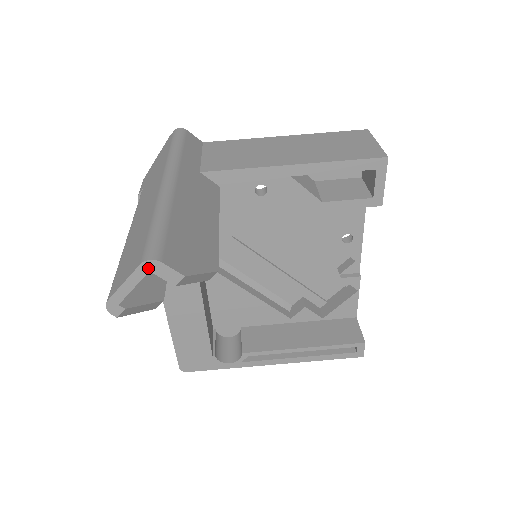
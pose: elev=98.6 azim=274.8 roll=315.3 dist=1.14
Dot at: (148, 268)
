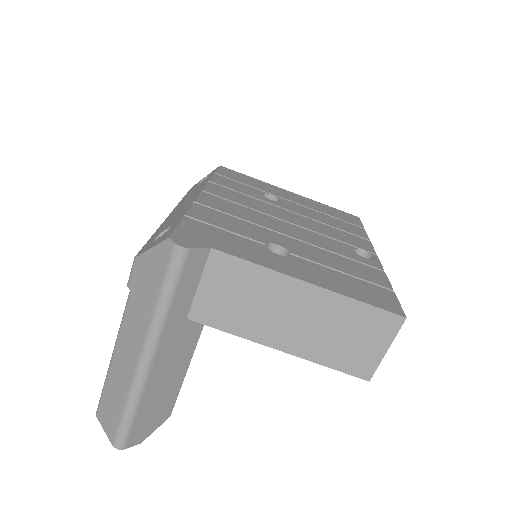
Dot at: (117, 443)
